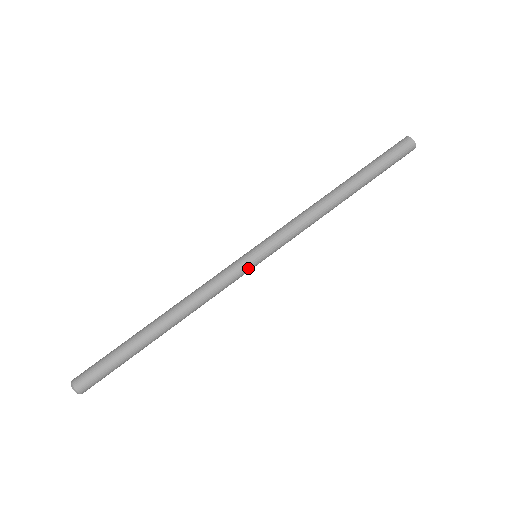
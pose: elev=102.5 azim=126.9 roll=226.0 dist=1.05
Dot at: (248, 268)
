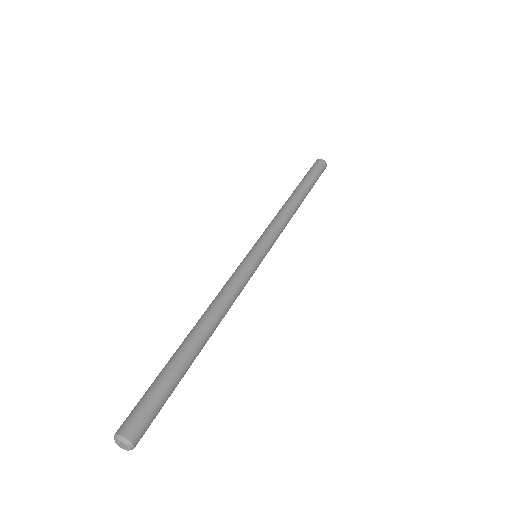
Dot at: occluded
